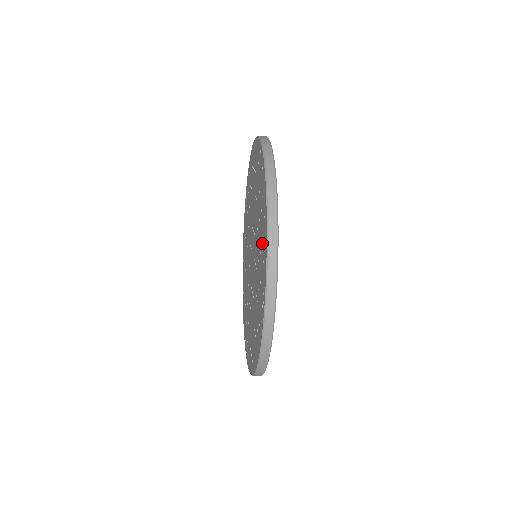
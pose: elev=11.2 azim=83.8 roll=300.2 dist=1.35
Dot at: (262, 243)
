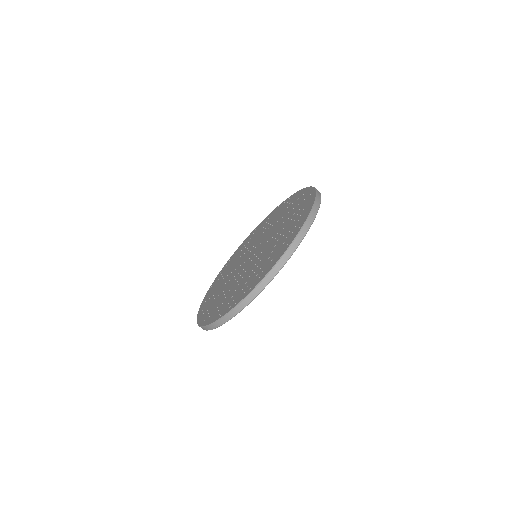
Dot at: (301, 205)
